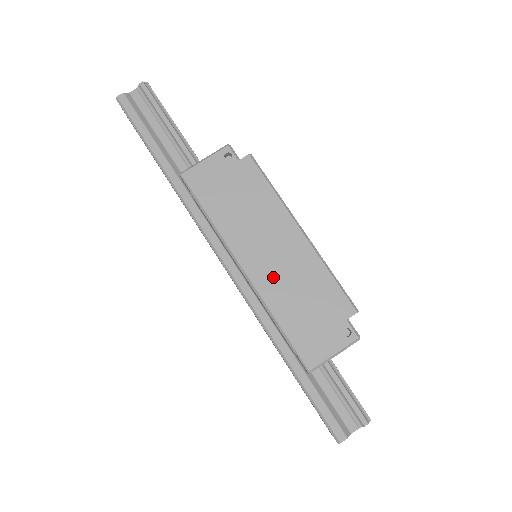
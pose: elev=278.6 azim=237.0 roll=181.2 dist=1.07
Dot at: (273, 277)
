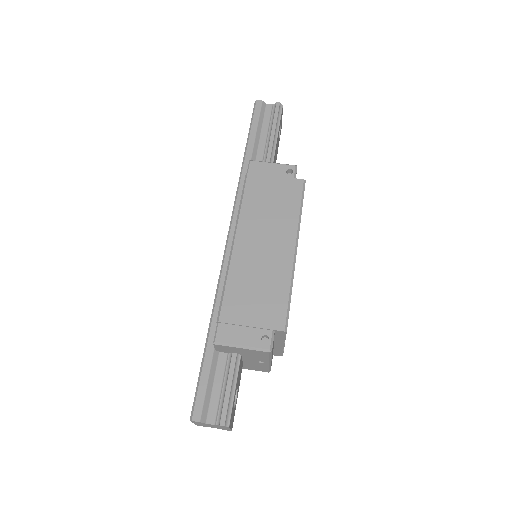
Dot at: (249, 262)
